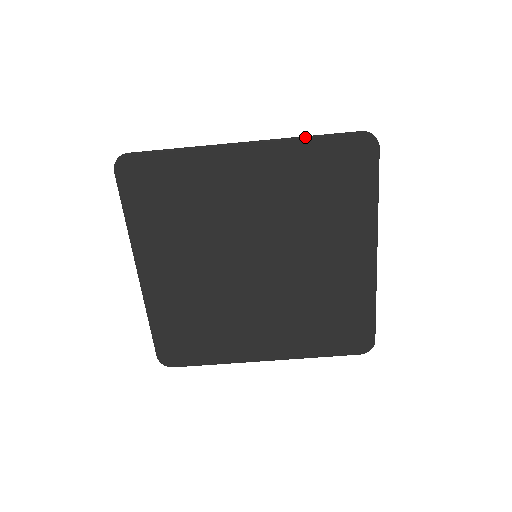
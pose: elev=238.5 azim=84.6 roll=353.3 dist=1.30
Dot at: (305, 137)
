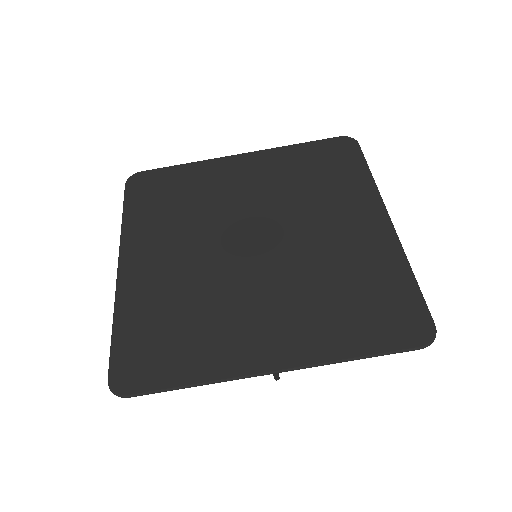
Dot at: (292, 145)
